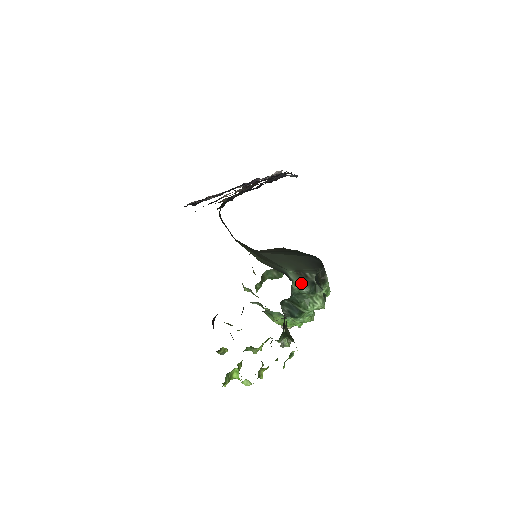
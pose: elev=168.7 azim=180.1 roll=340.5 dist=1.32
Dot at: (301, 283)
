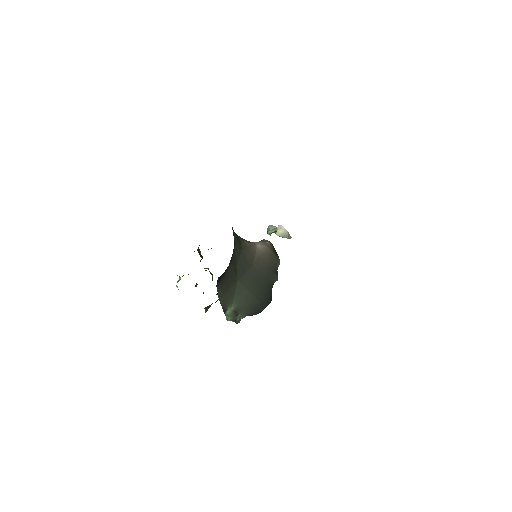
Dot at: (229, 316)
